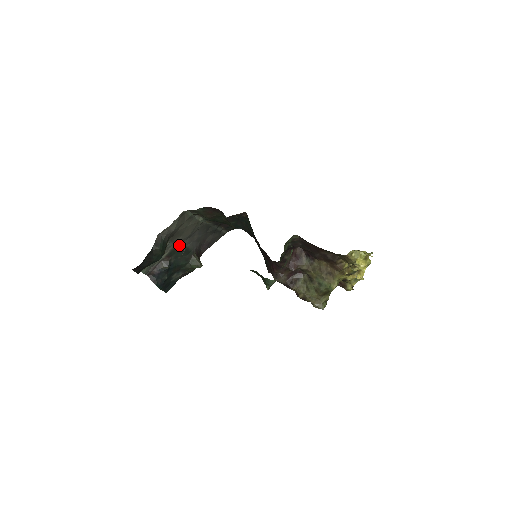
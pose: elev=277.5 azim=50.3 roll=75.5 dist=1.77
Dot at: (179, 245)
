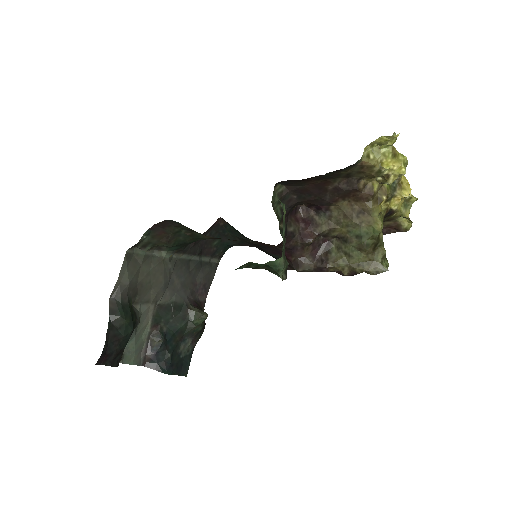
Dot at: (160, 304)
